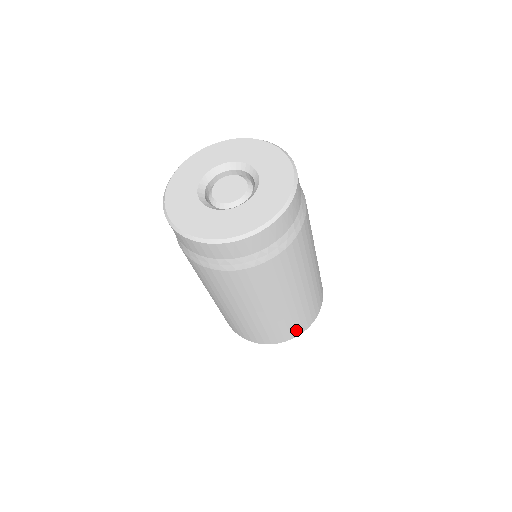
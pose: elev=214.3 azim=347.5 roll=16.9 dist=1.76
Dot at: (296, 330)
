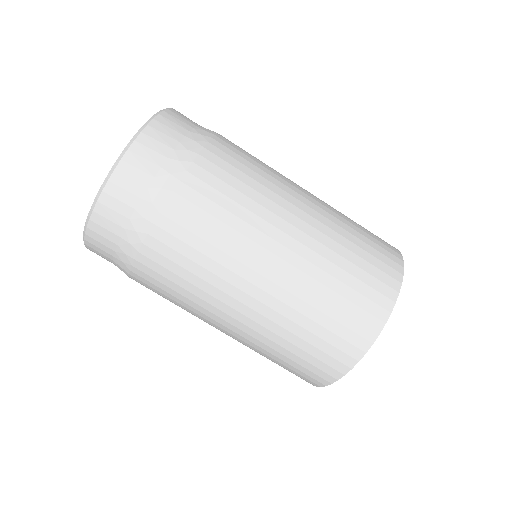
Dot at: (384, 272)
